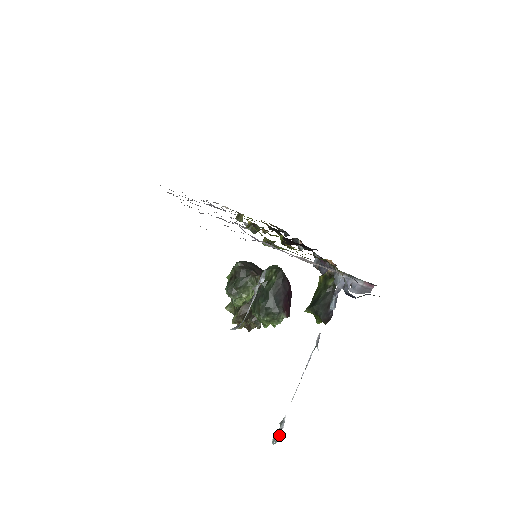
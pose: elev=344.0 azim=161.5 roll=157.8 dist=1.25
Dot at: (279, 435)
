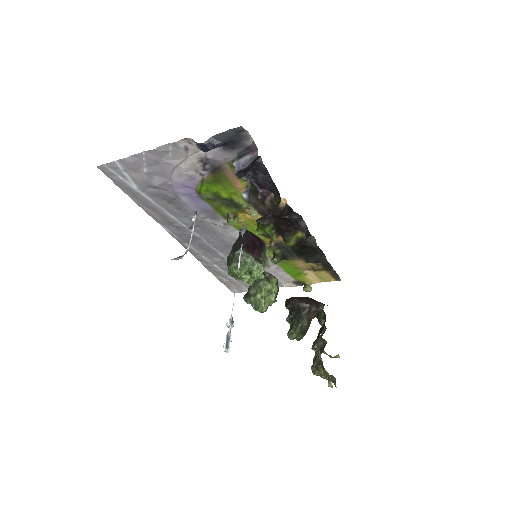
Dot at: (230, 338)
